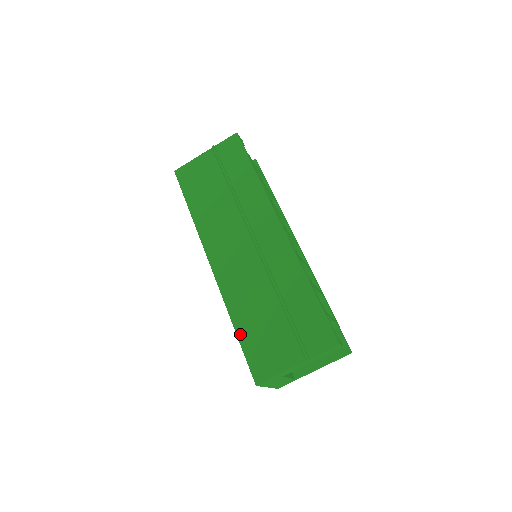
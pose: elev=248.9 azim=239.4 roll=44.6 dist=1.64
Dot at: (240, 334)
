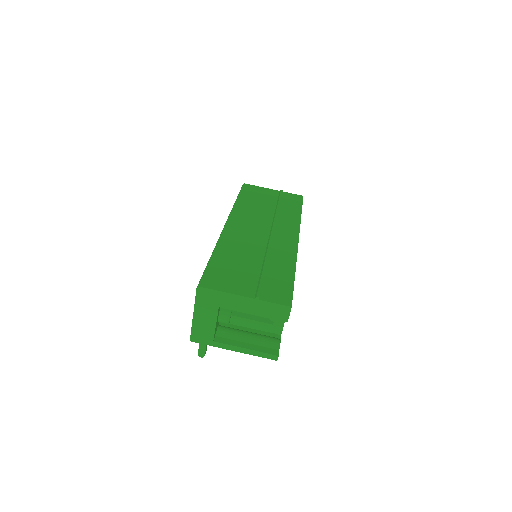
Dot at: (214, 259)
